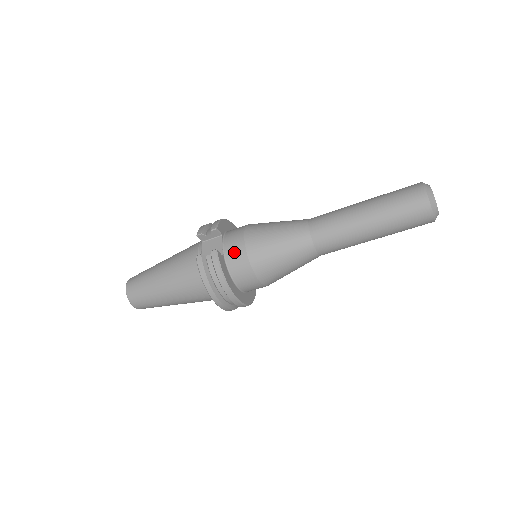
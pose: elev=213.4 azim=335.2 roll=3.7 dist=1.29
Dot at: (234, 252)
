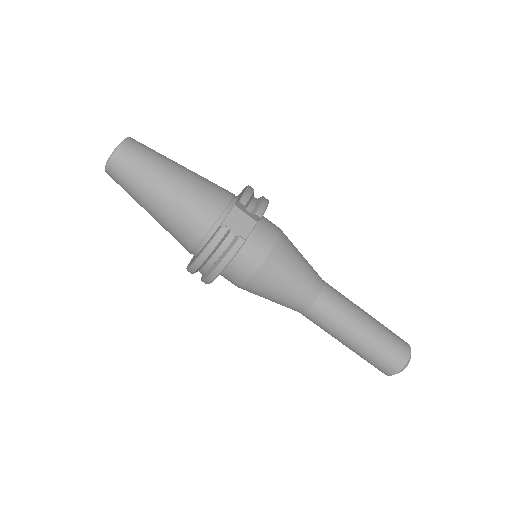
Dot at: (253, 252)
